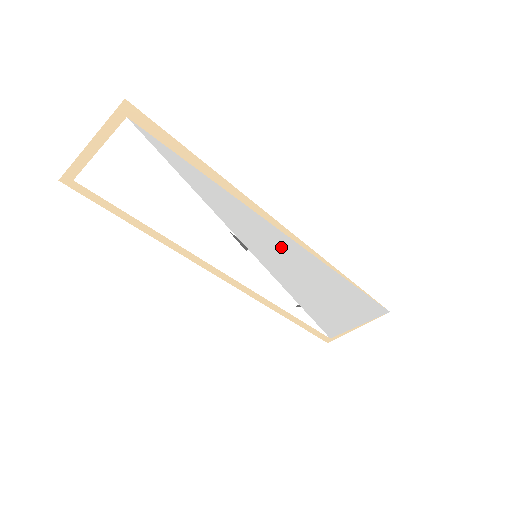
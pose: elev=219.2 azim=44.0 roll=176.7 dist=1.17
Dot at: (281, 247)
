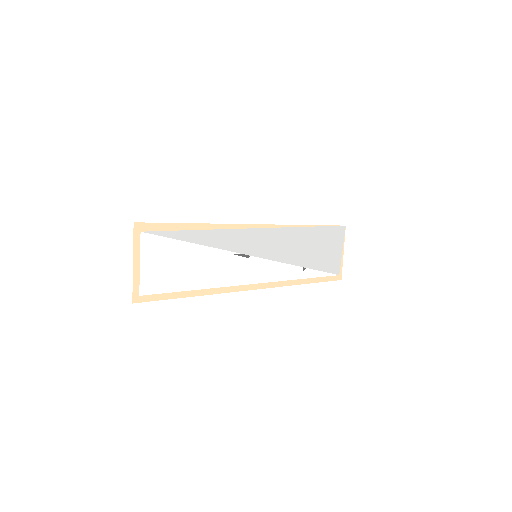
Dot at: (262, 238)
